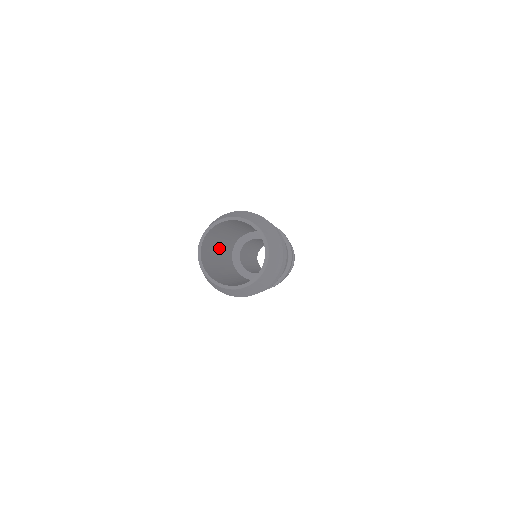
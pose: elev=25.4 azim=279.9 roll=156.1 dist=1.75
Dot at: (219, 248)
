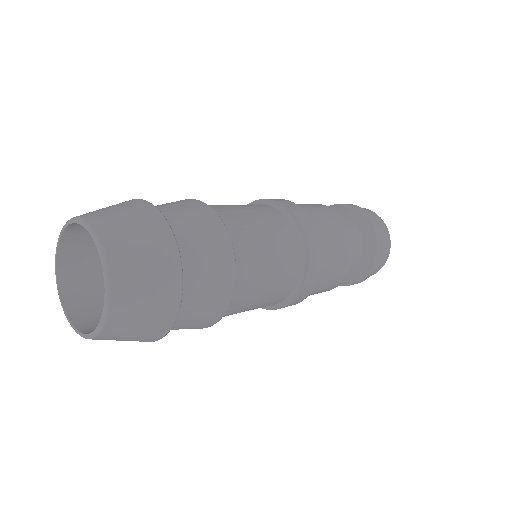
Dot at: occluded
